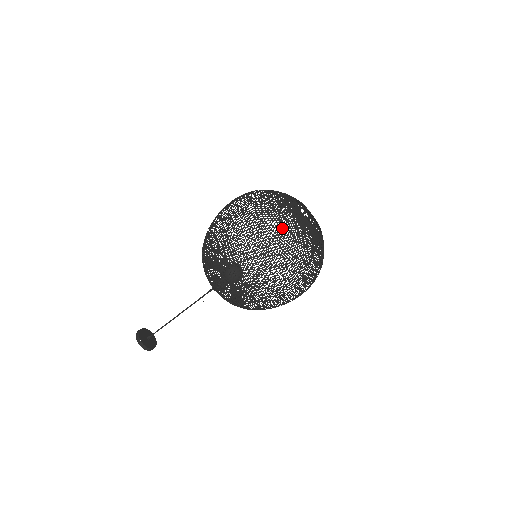
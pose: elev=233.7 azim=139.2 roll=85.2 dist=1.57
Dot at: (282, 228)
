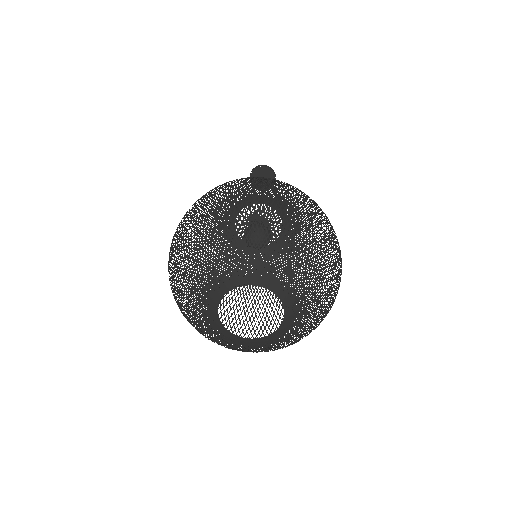
Dot at: (284, 198)
